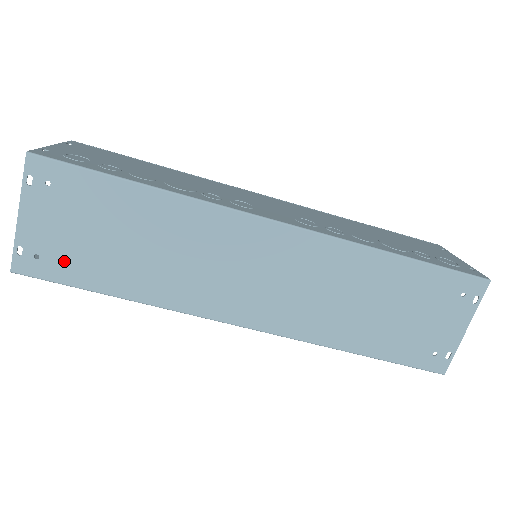
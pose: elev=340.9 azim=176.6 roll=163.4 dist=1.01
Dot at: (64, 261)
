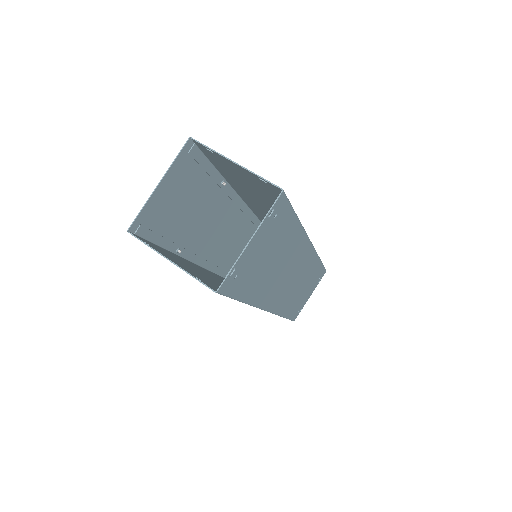
Dot at: (244, 278)
